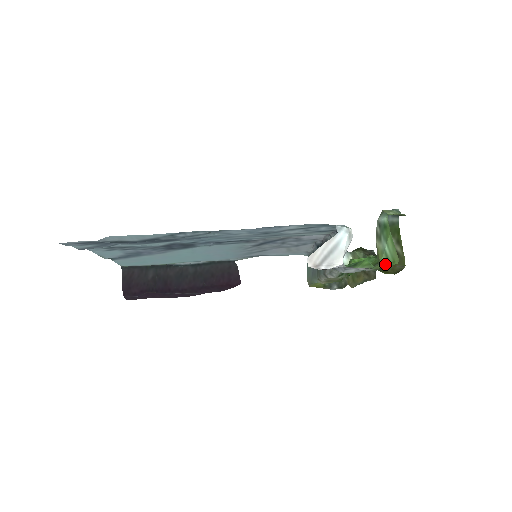
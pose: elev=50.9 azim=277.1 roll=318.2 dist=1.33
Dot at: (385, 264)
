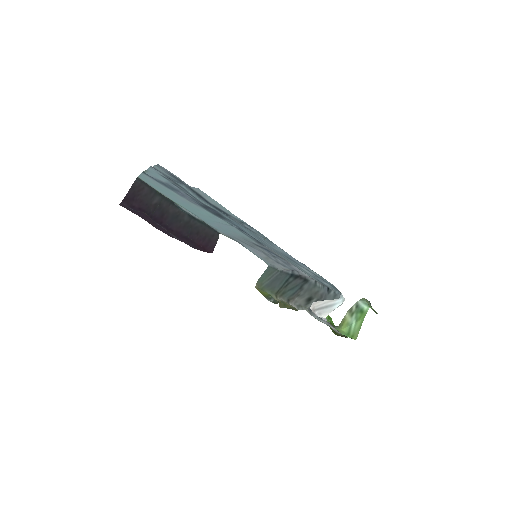
Dot at: (345, 333)
